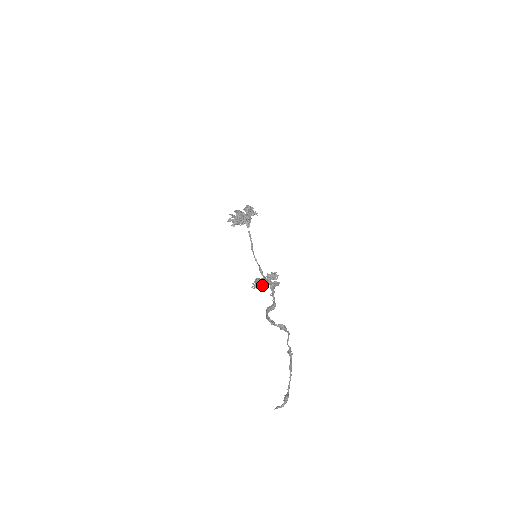
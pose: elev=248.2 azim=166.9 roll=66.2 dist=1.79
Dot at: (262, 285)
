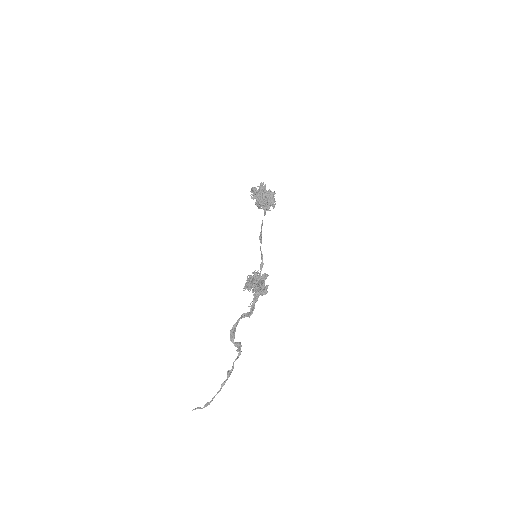
Dot at: occluded
